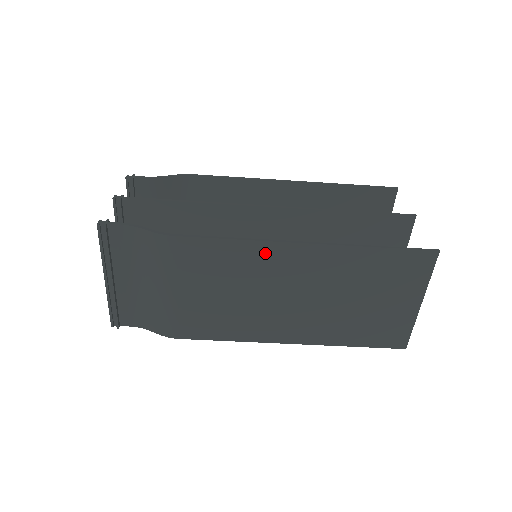
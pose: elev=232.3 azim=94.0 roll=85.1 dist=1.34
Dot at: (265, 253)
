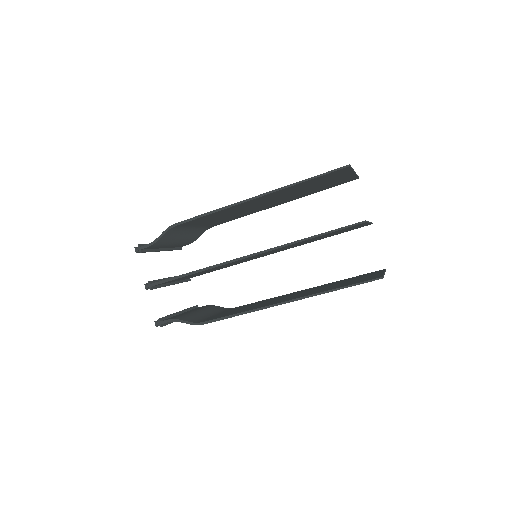
Dot at: occluded
